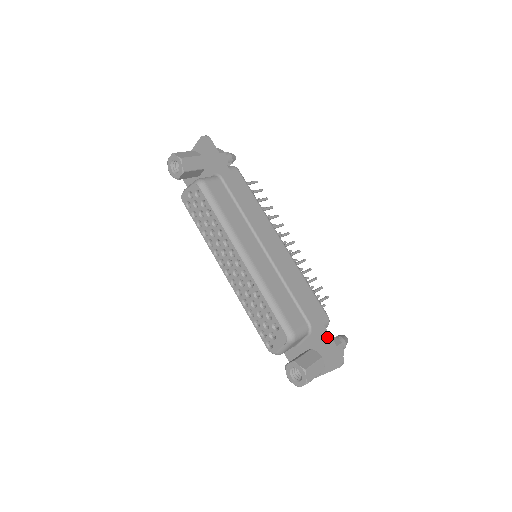
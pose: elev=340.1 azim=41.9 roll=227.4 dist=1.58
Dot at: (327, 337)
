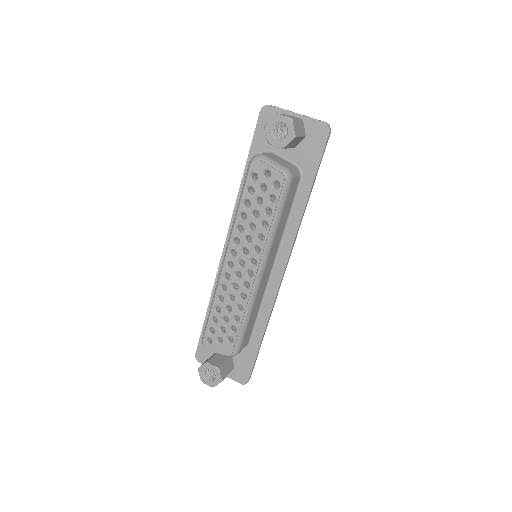
Dot at: (254, 363)
